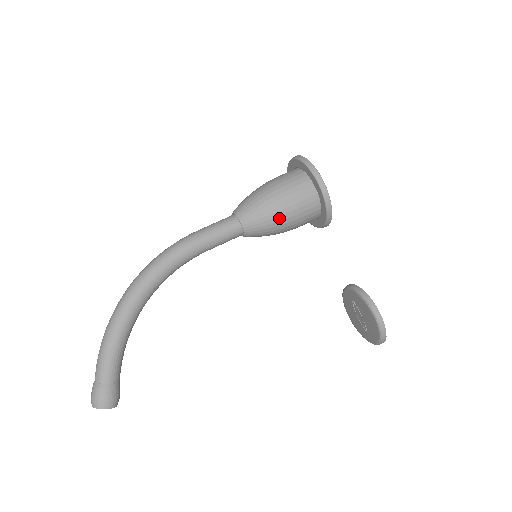
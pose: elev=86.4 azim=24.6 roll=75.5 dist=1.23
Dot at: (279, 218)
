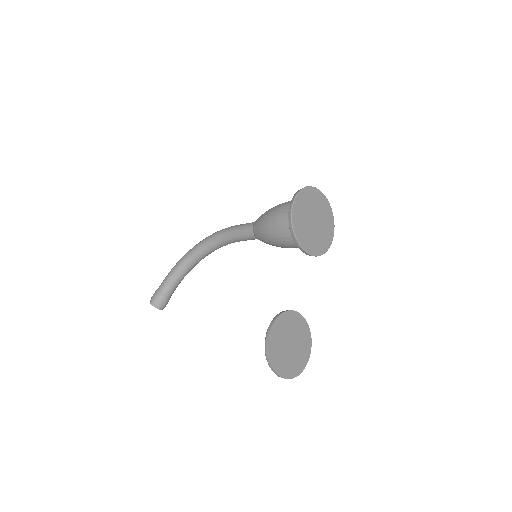
Dot at: (267, 227)
